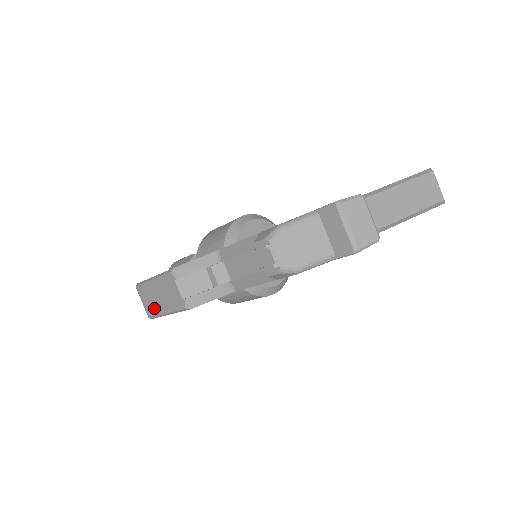
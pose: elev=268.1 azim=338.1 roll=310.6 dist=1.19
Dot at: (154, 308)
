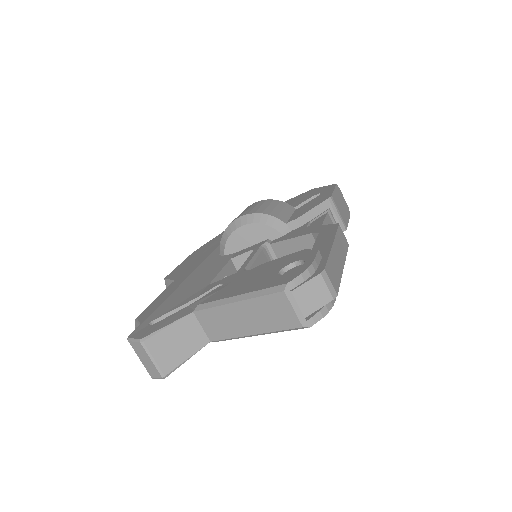
Dot at: occluded
